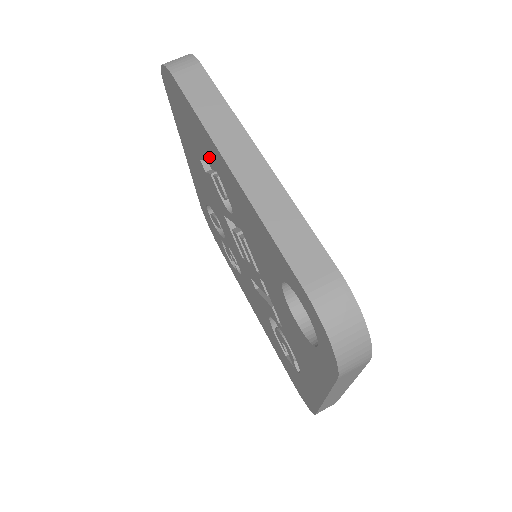
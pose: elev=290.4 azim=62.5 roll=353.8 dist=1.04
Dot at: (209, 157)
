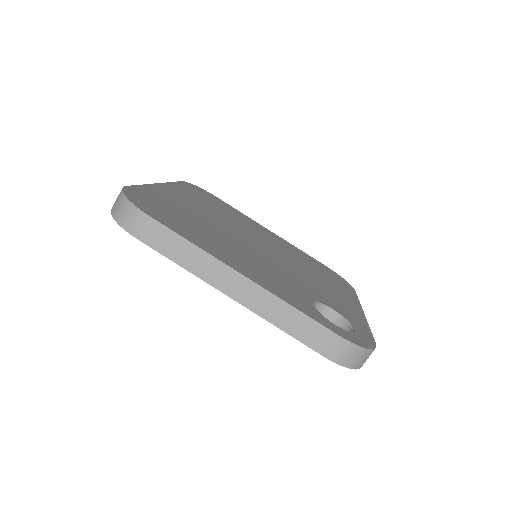
Dot at: occluded
